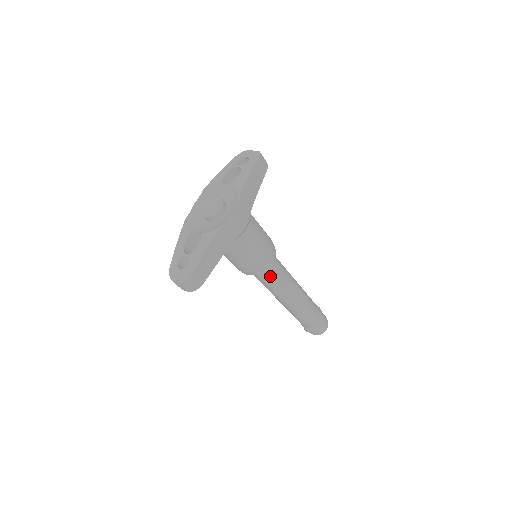
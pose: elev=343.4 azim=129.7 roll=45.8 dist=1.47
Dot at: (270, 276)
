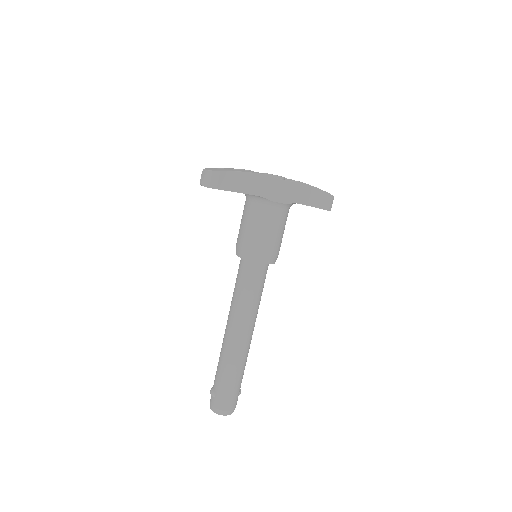
Dot at: (248, 278)
